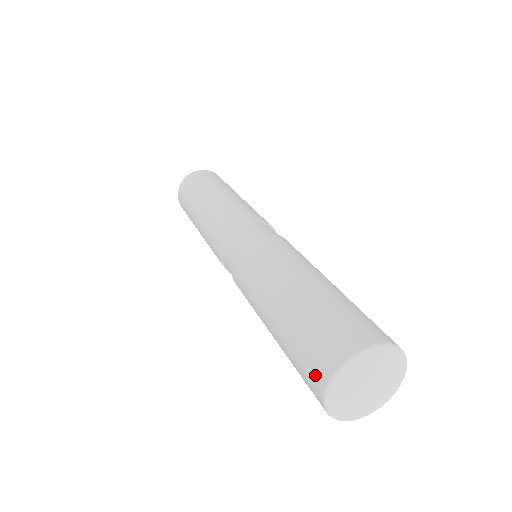
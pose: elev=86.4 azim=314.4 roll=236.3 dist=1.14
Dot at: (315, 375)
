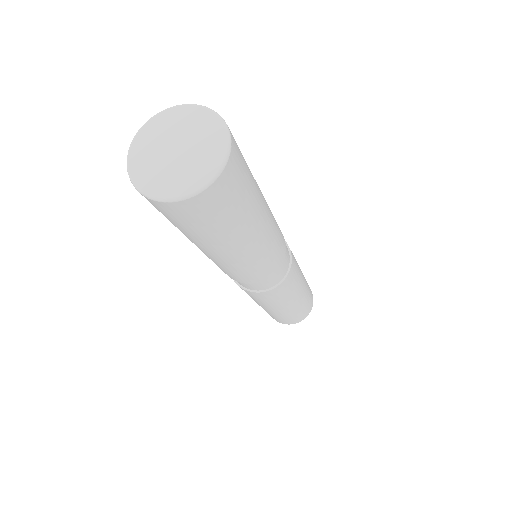
Dot at: occluded
